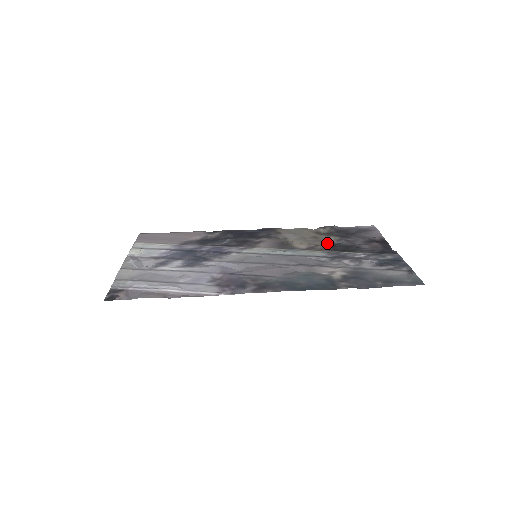
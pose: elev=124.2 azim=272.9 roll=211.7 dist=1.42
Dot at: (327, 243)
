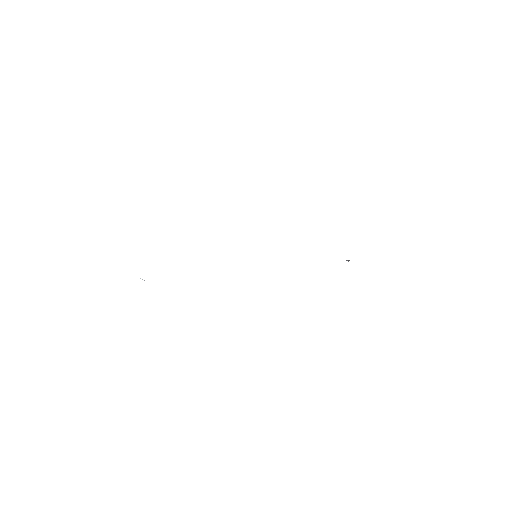
Dot at: occluded
